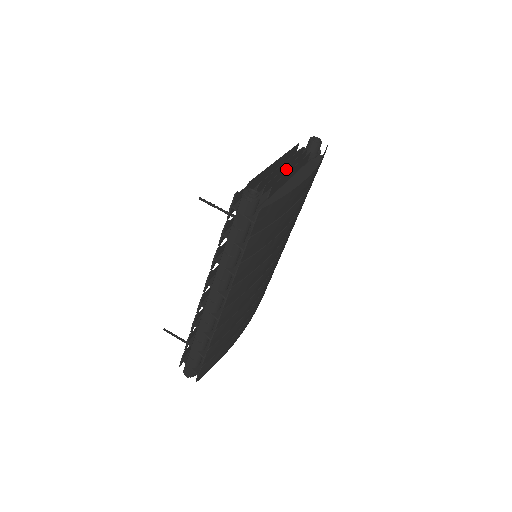
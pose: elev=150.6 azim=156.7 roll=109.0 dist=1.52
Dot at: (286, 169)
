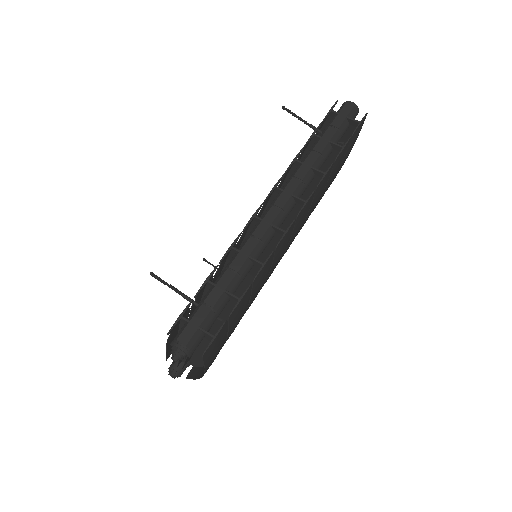
Dot at: occluded
